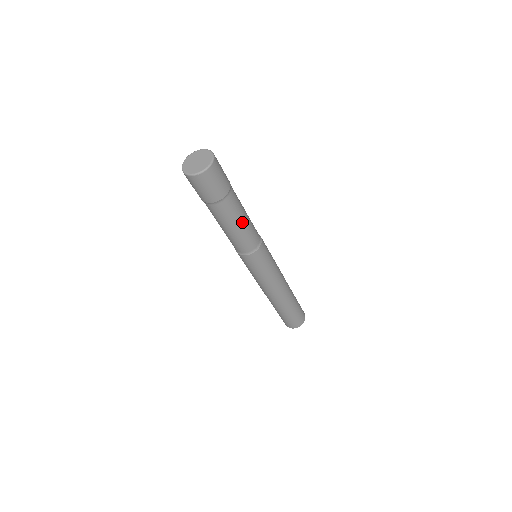
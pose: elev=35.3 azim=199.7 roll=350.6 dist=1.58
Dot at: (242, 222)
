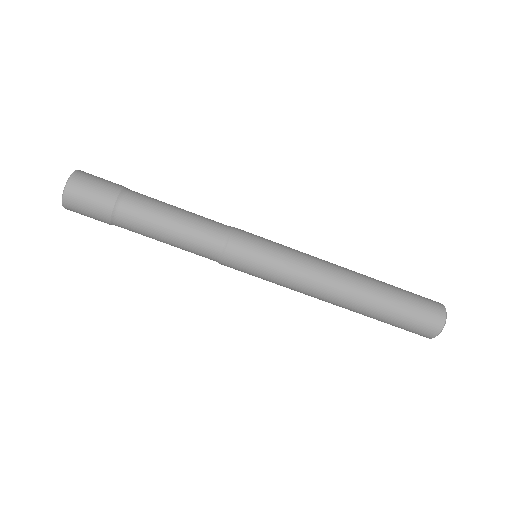
Dot at: (171, 220)
